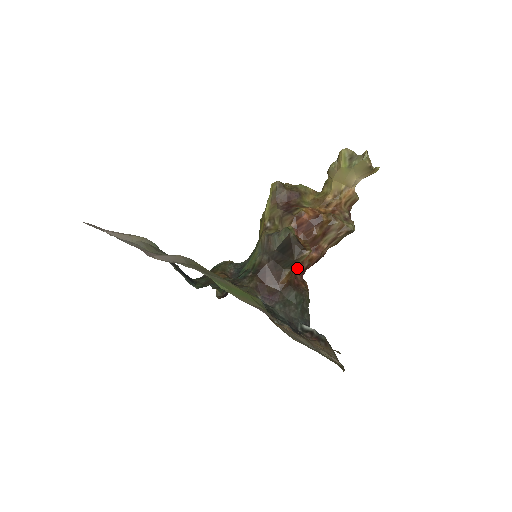
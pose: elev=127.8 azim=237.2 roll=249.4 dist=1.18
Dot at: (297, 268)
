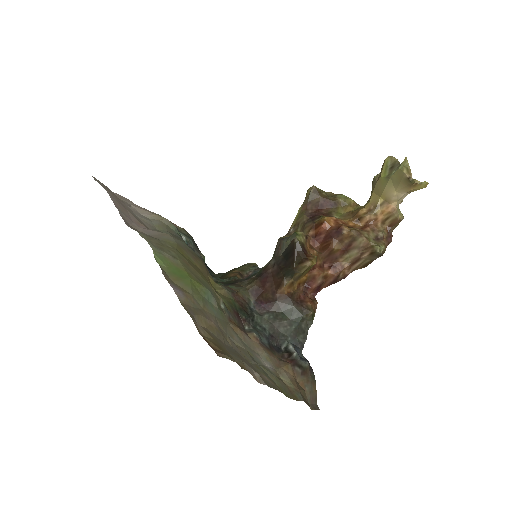
Dot at: (308, 283)
